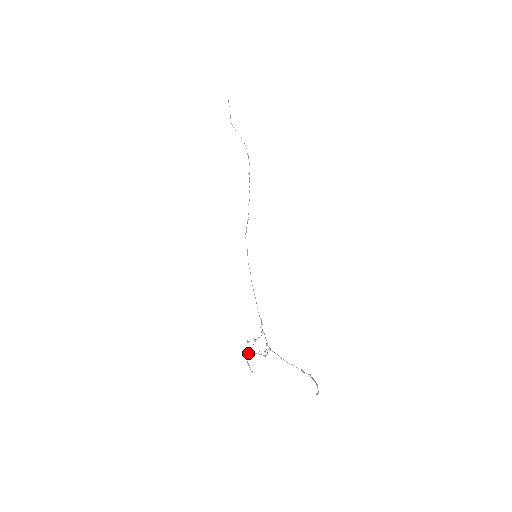
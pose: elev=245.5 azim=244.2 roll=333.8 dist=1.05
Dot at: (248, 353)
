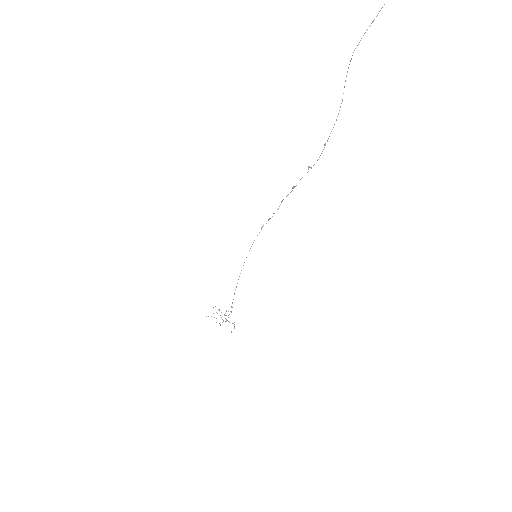
Dot at: occluded
